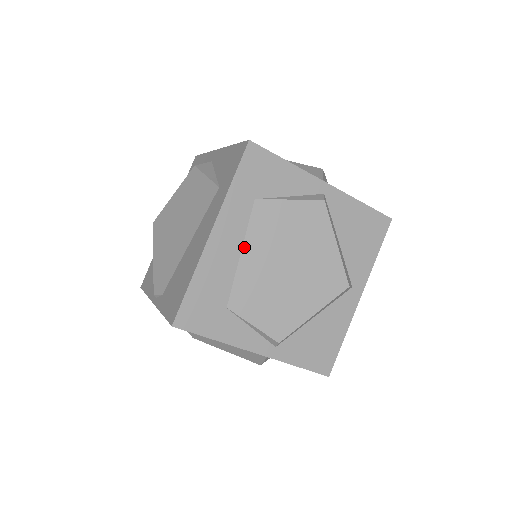
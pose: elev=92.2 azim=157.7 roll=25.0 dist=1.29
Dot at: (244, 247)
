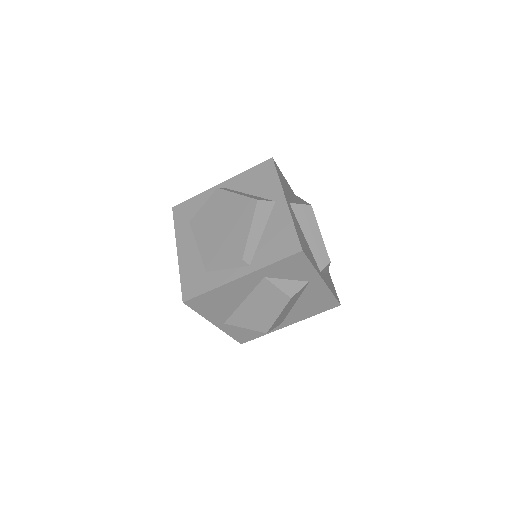
Dot at: (197, 242)
